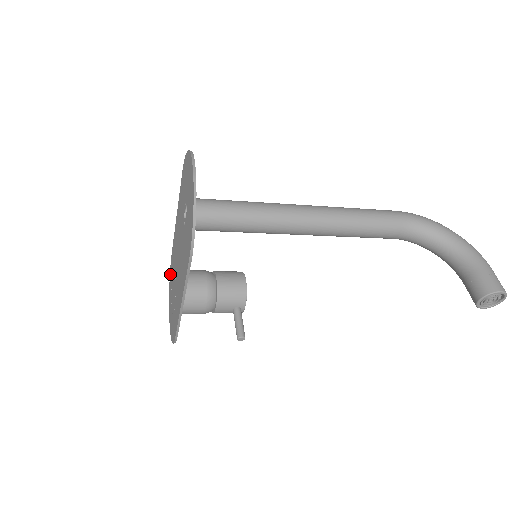
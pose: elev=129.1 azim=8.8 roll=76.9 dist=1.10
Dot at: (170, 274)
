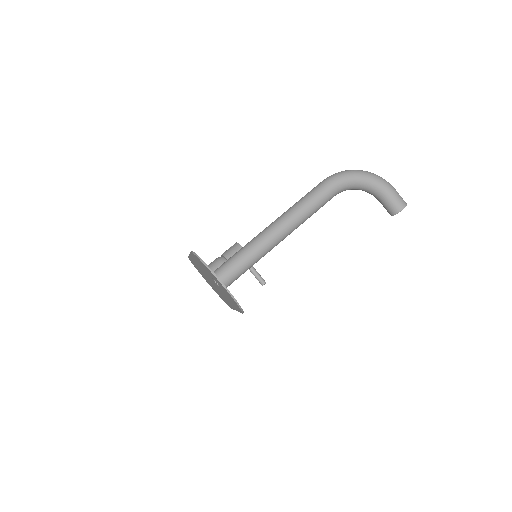
Dot at: (193, 264)
